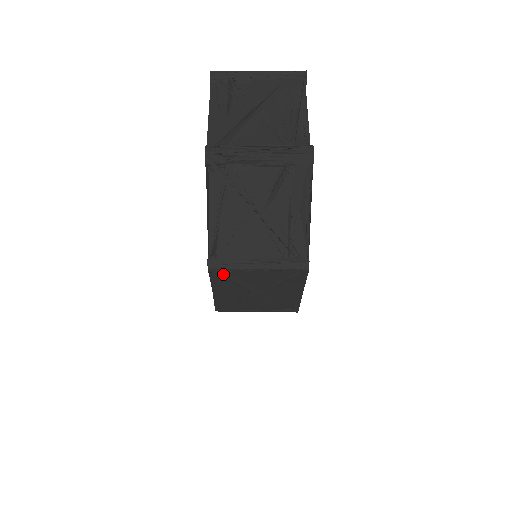
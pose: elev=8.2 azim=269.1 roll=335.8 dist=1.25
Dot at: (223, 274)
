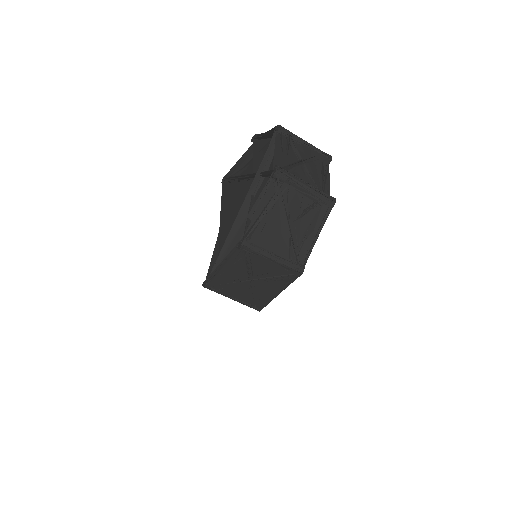
Dot at: (246, 254)
